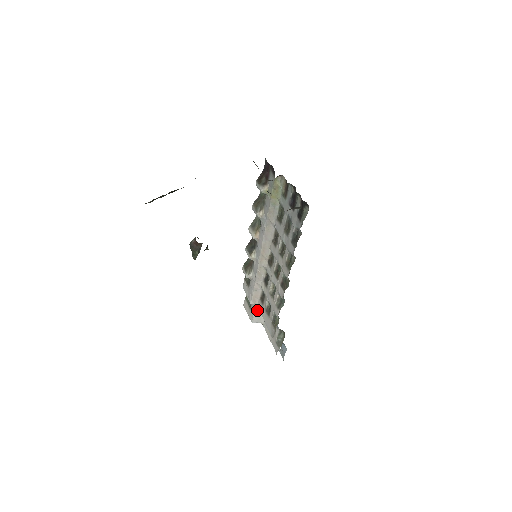
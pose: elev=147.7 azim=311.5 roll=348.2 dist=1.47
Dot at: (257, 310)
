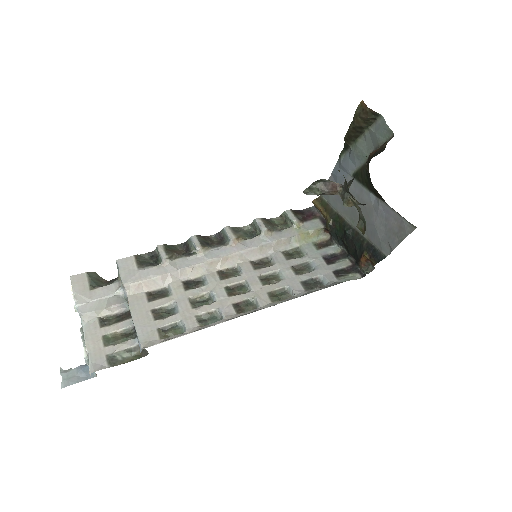
Dot at: (109, 299)
